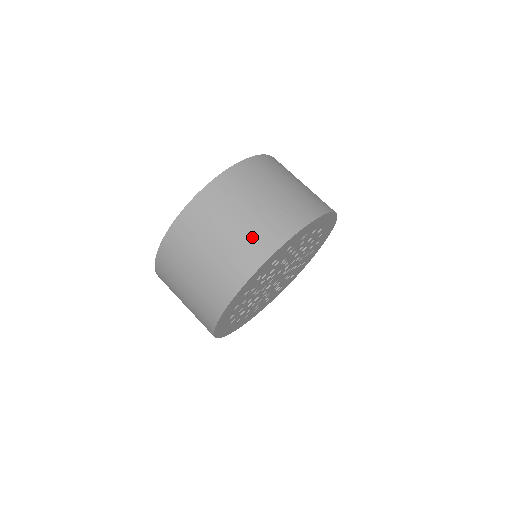
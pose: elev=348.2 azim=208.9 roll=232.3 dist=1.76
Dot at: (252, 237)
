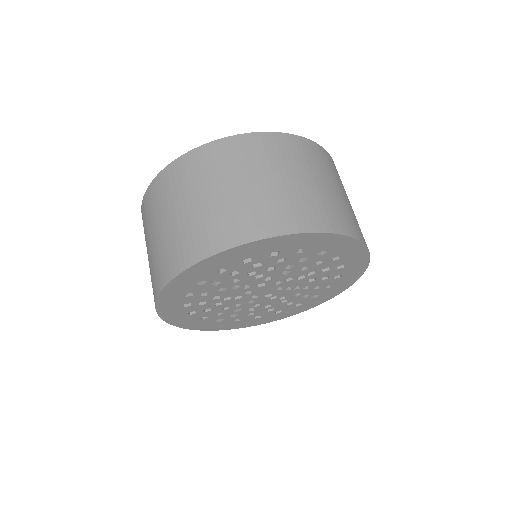
Dot at: (192, 231)
